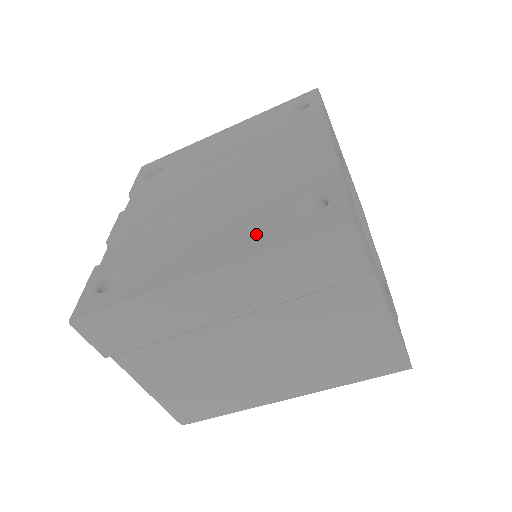
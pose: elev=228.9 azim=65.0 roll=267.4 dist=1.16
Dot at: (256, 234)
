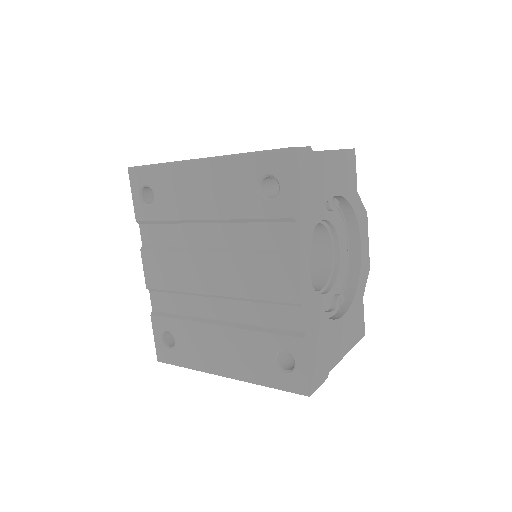
Dot at: (253, 364)
